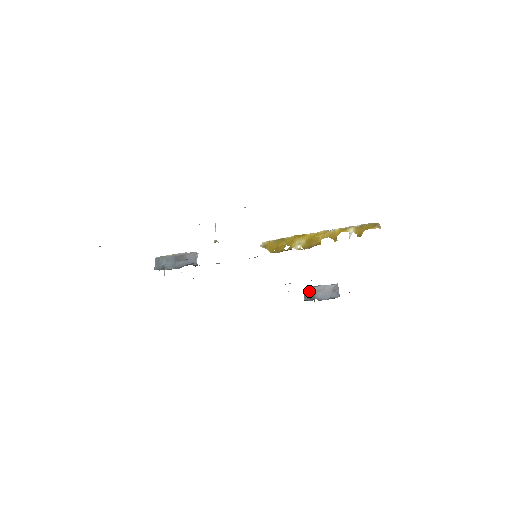
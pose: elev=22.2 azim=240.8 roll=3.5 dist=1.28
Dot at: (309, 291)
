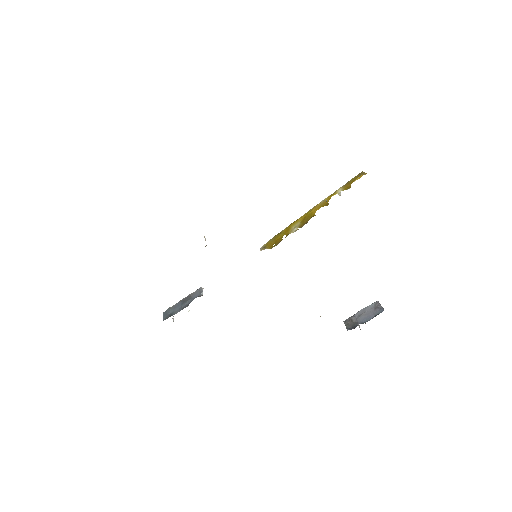
Dot at: (350, 321)
